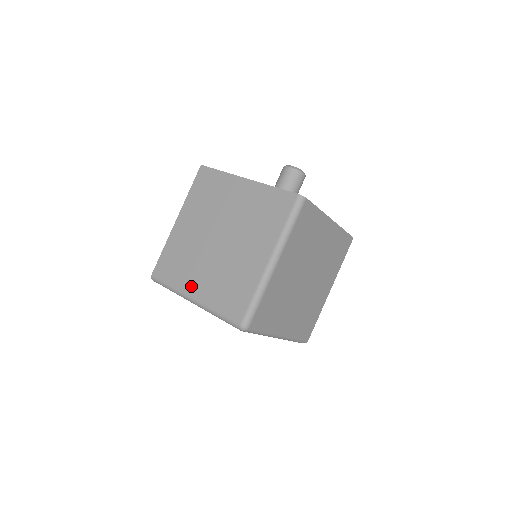
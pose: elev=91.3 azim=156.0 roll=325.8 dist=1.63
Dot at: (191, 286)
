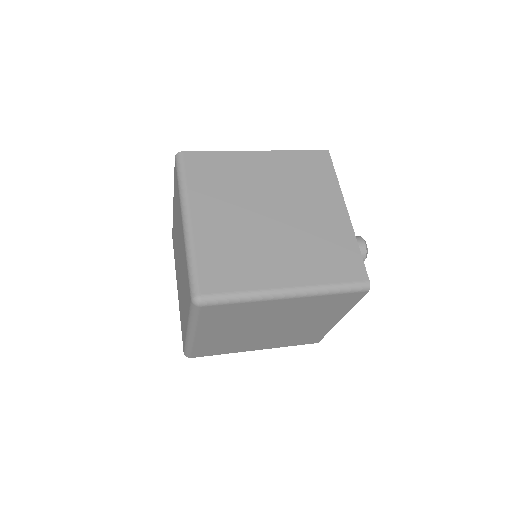
Dot at: (185, 323)
